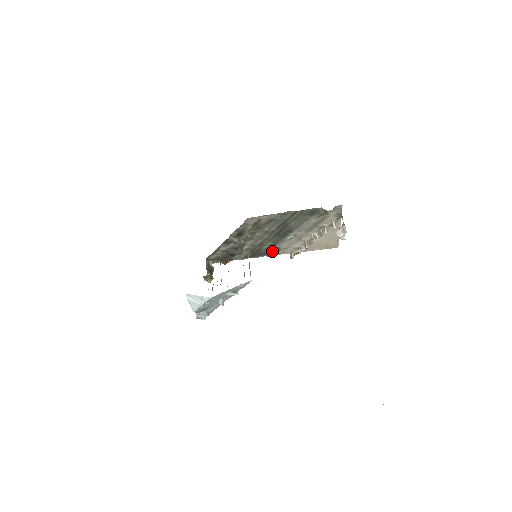
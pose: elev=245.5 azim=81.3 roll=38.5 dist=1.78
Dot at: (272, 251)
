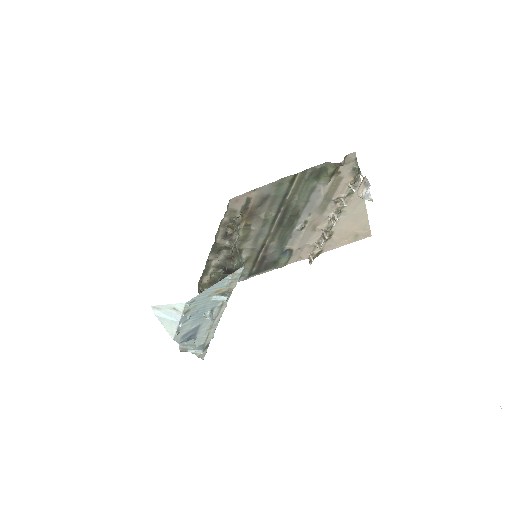
Dot at: (282, 256)
